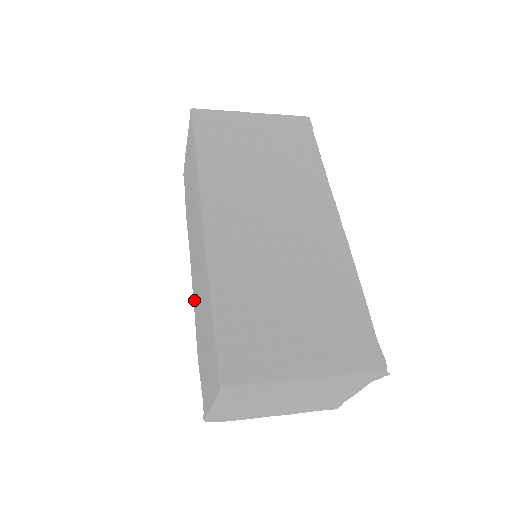
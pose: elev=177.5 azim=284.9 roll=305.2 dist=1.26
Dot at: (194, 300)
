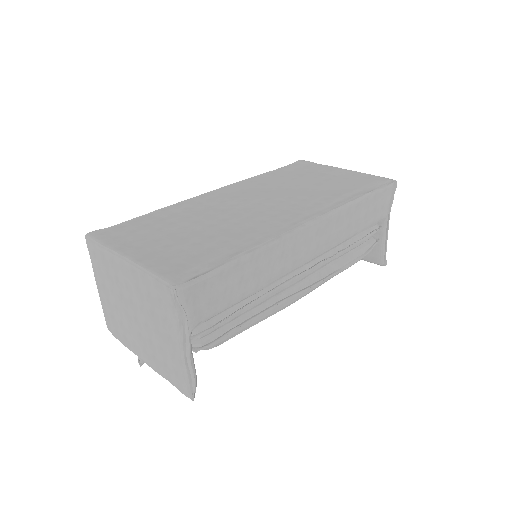
Dot at: occluded
